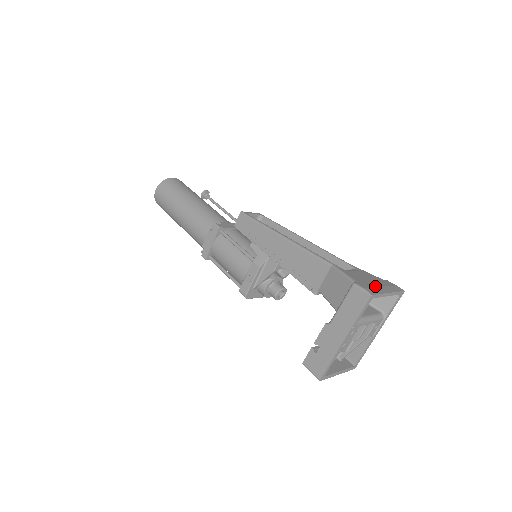
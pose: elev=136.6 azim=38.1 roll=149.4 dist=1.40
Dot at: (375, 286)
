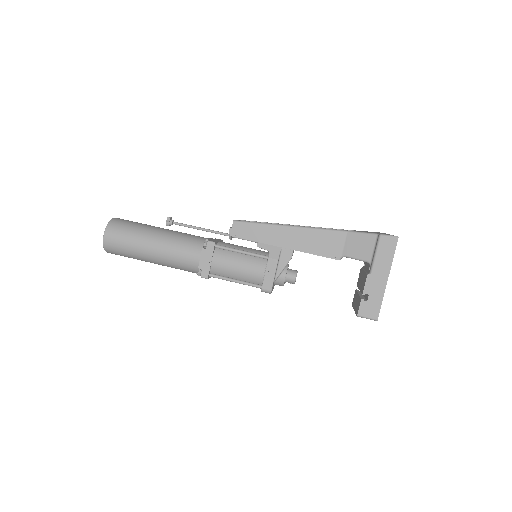
Dot at: occluded
